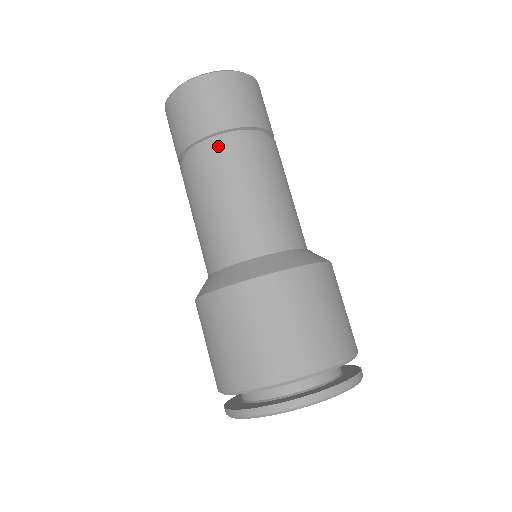
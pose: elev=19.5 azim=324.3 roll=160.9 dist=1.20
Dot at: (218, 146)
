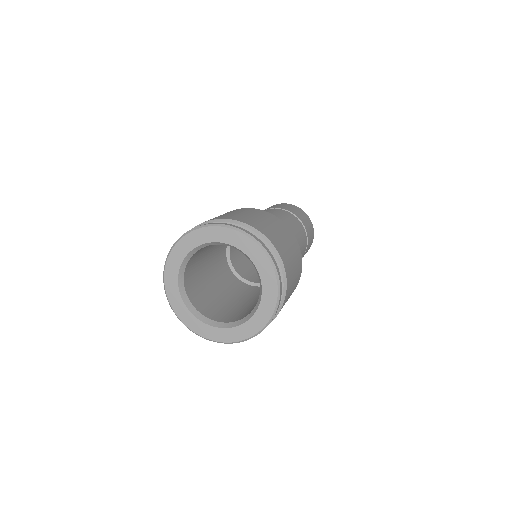
Dot at: (274, 209)
